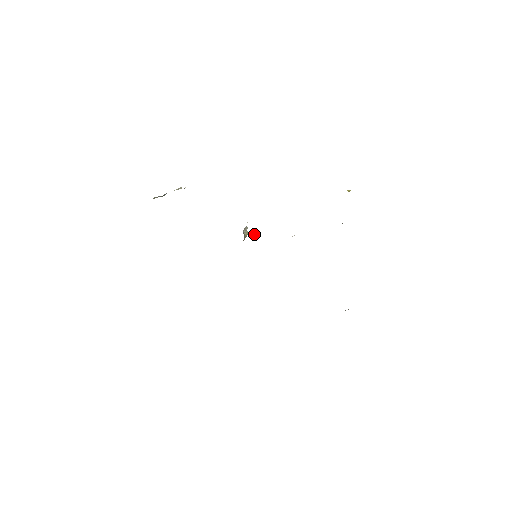
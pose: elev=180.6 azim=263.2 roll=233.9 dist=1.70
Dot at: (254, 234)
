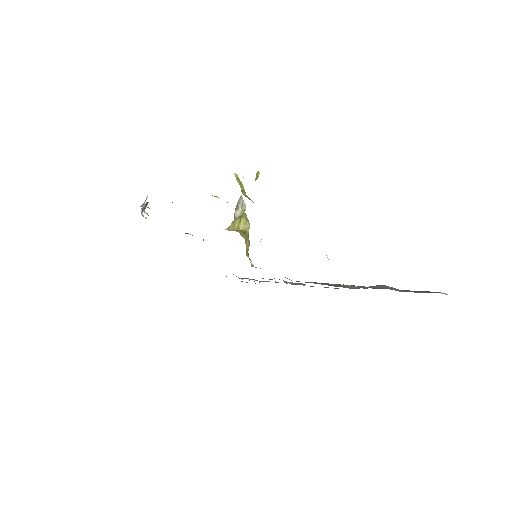
Dot at: (241, 223)
